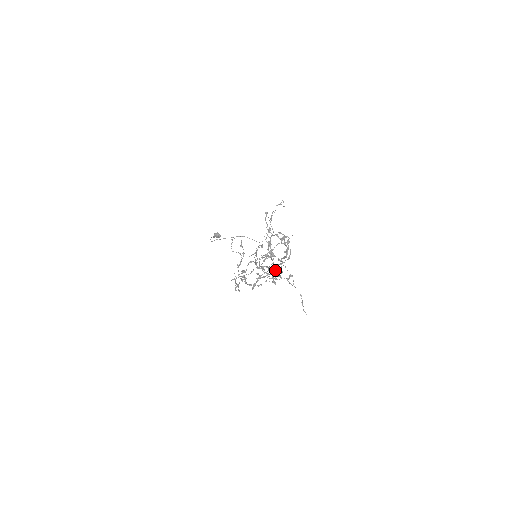
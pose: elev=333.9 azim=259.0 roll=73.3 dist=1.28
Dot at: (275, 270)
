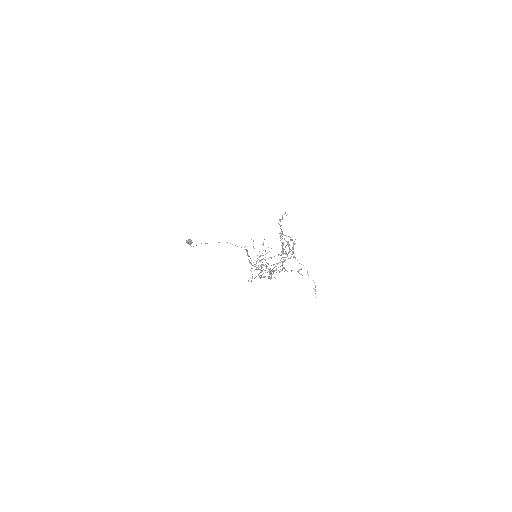
Dot at: (268, 268)
